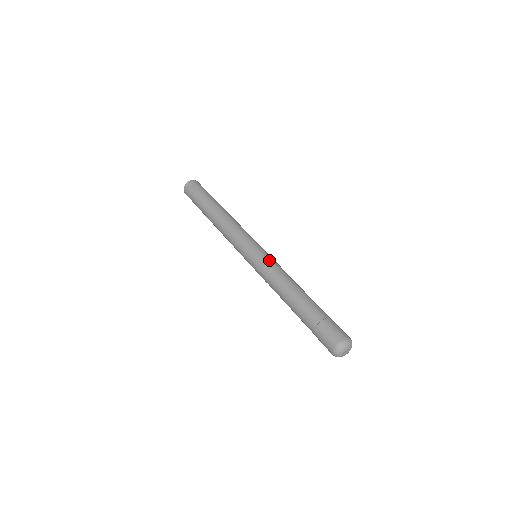
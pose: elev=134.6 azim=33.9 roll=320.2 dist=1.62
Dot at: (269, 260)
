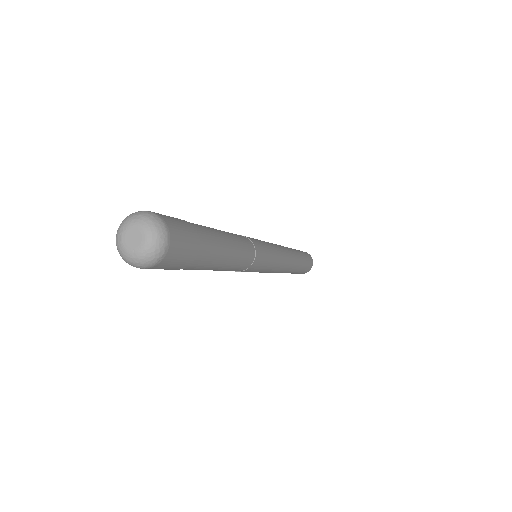
Dot at: occluded
